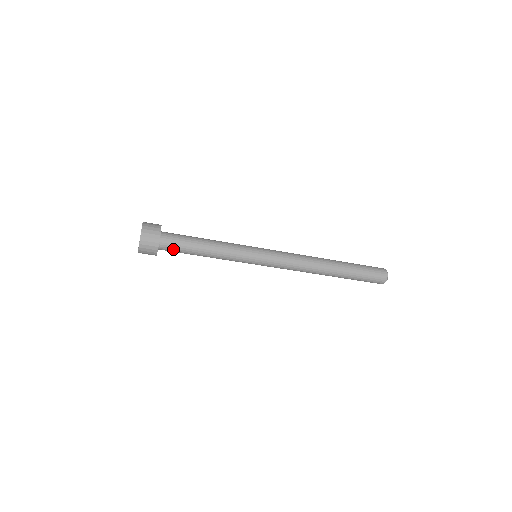
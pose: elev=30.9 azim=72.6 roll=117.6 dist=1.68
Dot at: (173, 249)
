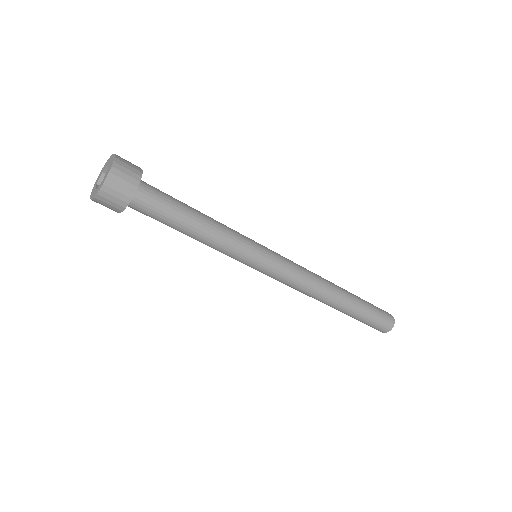
Dot at: (156, 198)
